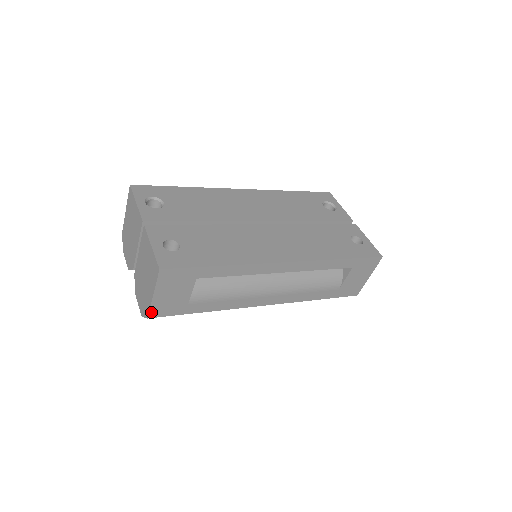
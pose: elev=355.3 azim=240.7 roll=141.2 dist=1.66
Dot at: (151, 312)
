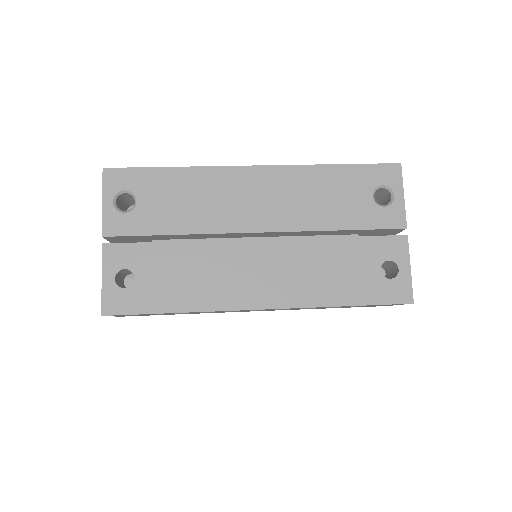
Dot at: (120, 316)
